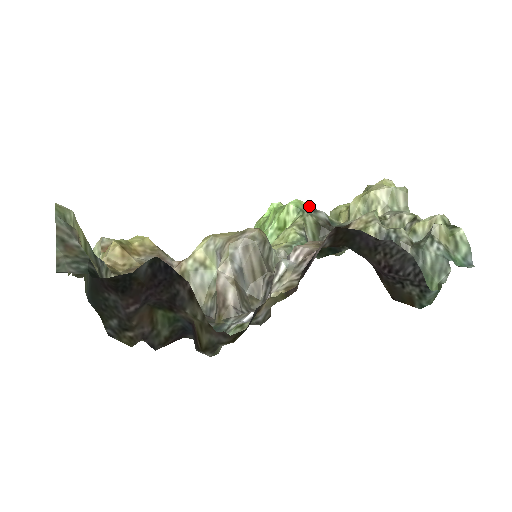
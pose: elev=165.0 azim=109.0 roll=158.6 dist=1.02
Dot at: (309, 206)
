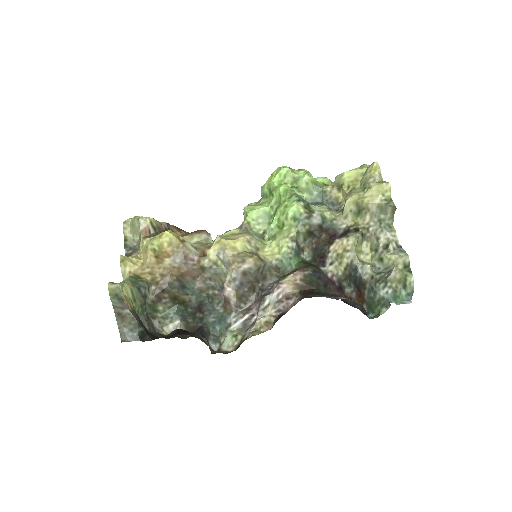
Dot at: (306, 212)
